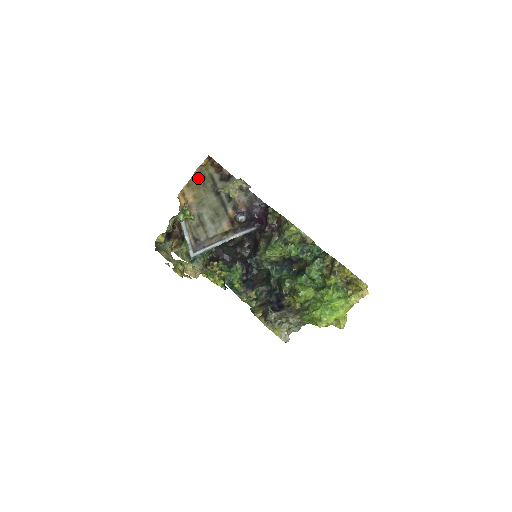
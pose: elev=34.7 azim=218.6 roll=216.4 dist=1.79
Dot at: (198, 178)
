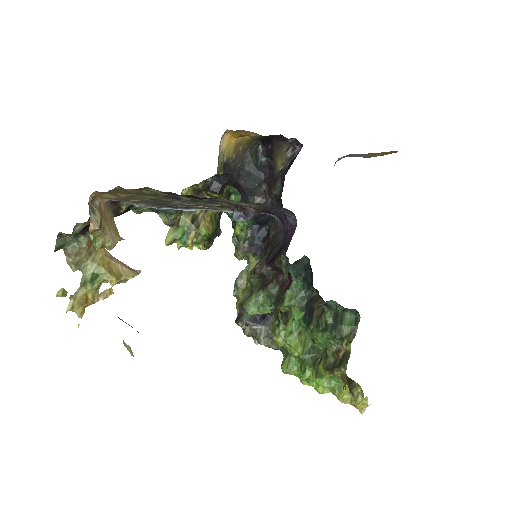
Dot at: (127, 191)
